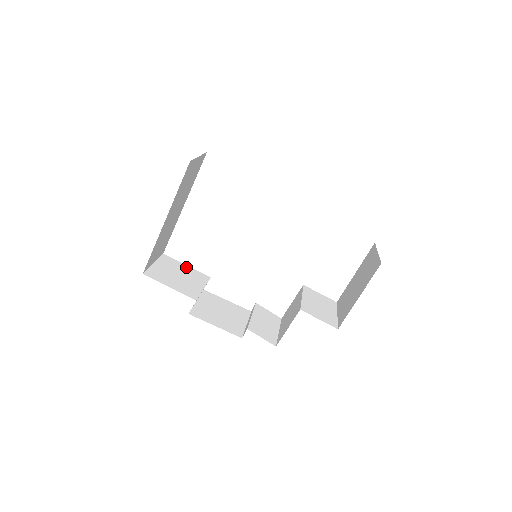
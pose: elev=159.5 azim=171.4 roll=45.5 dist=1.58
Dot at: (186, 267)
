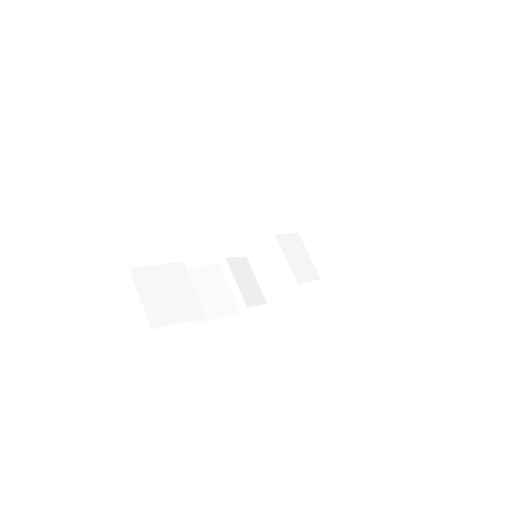
Dot at: (160, 269)
